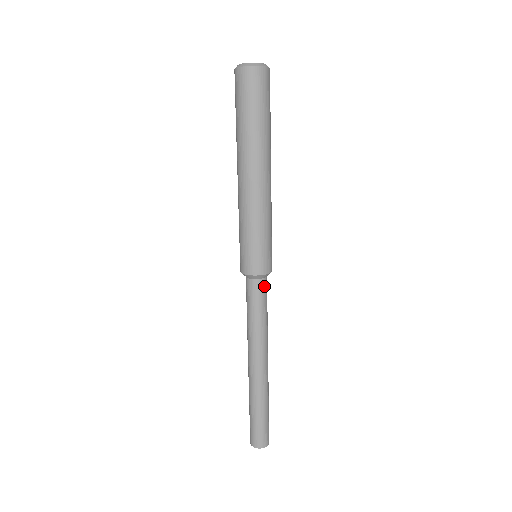
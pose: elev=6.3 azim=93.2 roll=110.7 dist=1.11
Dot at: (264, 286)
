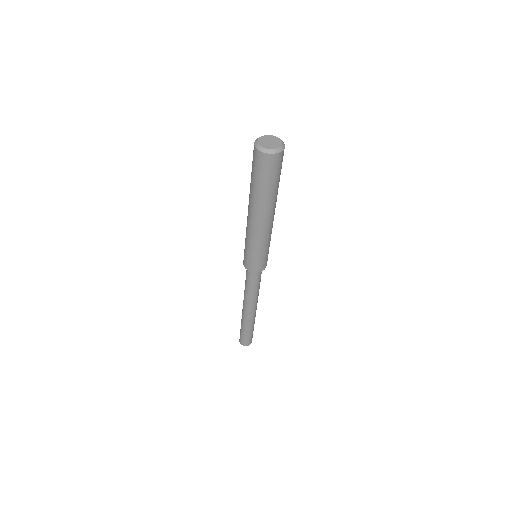
Dot at: (254, 276)
